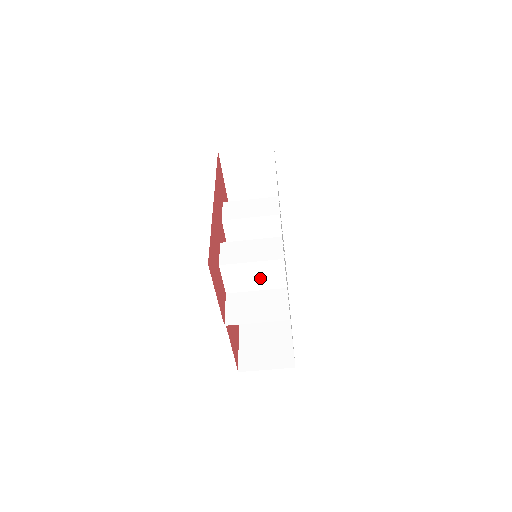
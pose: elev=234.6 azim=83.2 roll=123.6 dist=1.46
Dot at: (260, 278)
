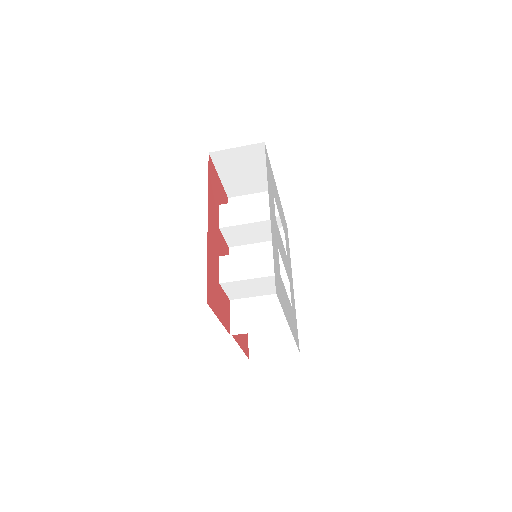
Dot at: (260, 288)
